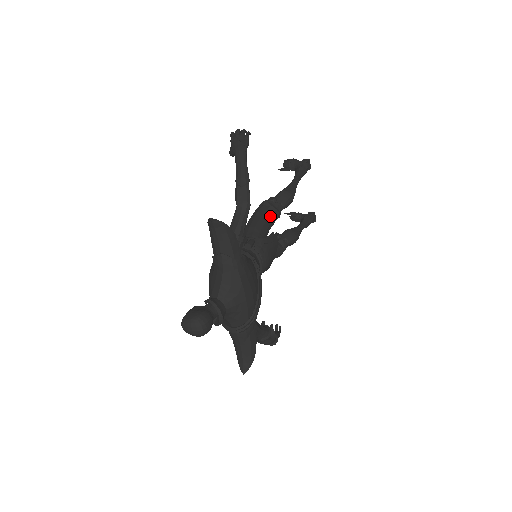
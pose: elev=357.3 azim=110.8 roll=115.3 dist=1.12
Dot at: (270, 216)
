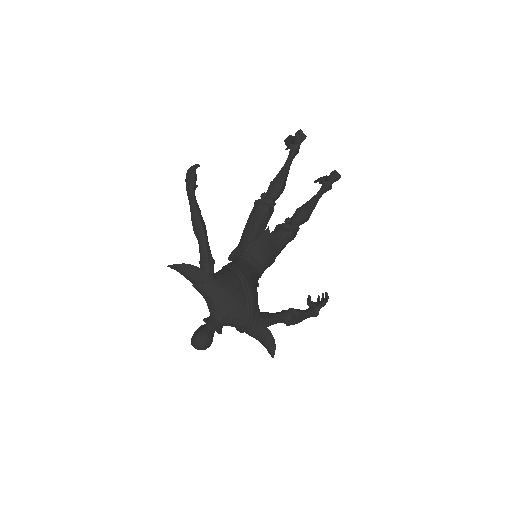
Dot at: (260, 215)
